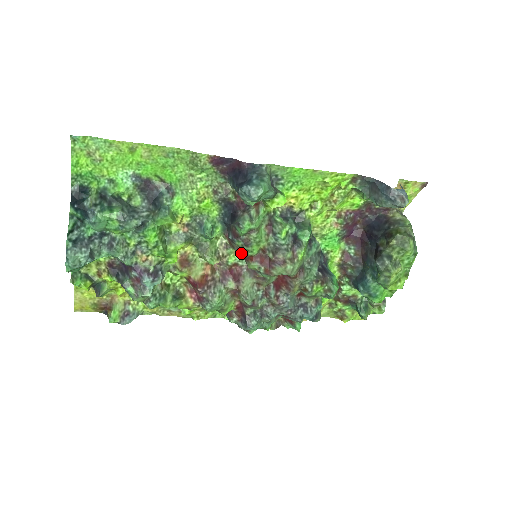
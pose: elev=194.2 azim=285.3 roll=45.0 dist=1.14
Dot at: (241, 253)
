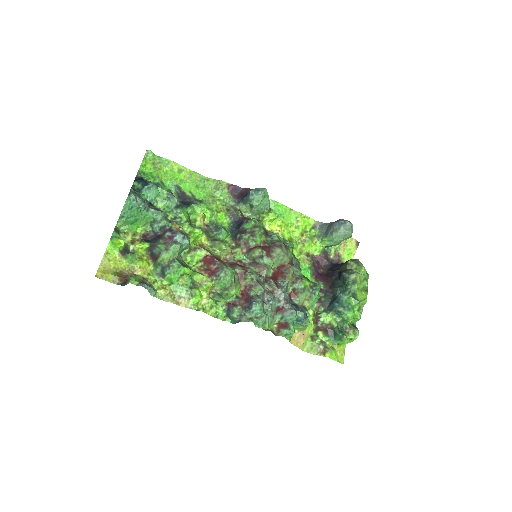
Dot at: (247, 246)
